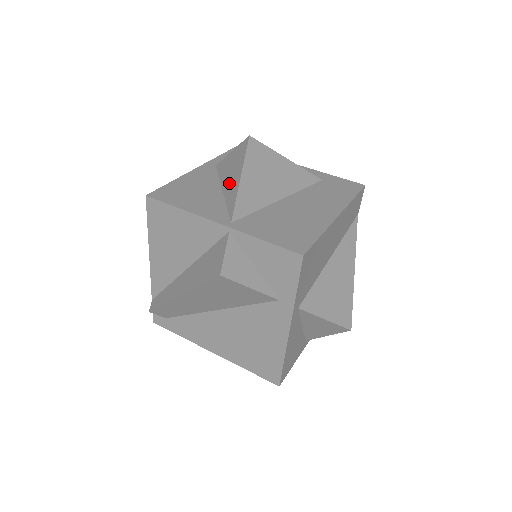
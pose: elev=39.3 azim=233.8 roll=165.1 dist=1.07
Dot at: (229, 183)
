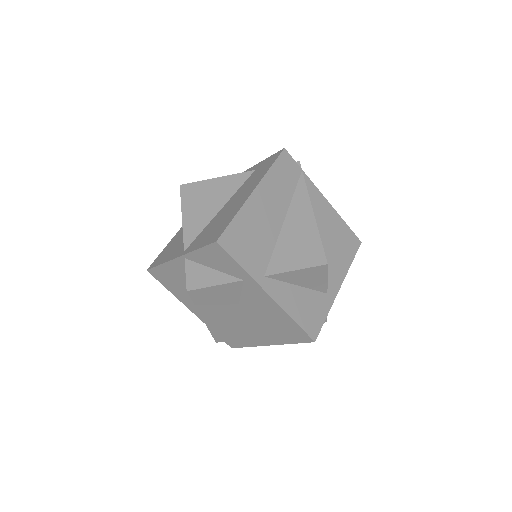
Dot at: occluded
